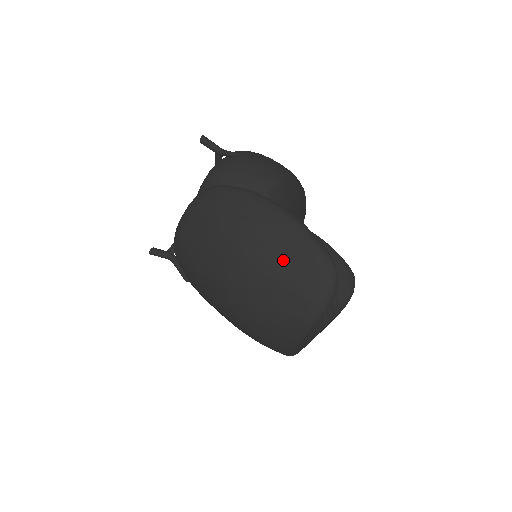
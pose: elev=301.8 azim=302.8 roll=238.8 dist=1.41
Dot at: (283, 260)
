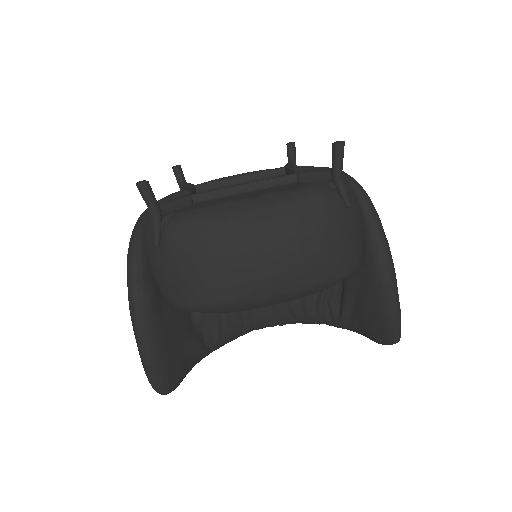
Dot at: occluded
